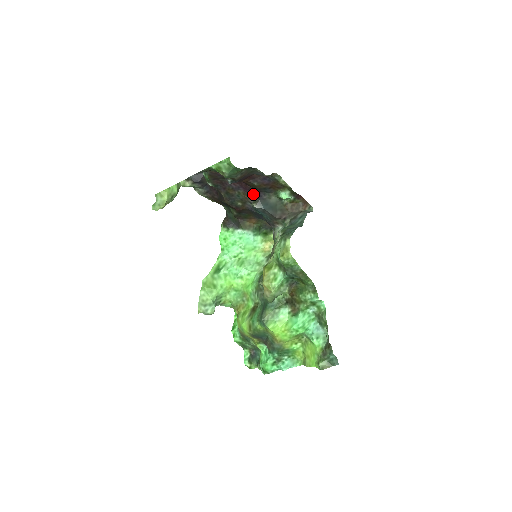
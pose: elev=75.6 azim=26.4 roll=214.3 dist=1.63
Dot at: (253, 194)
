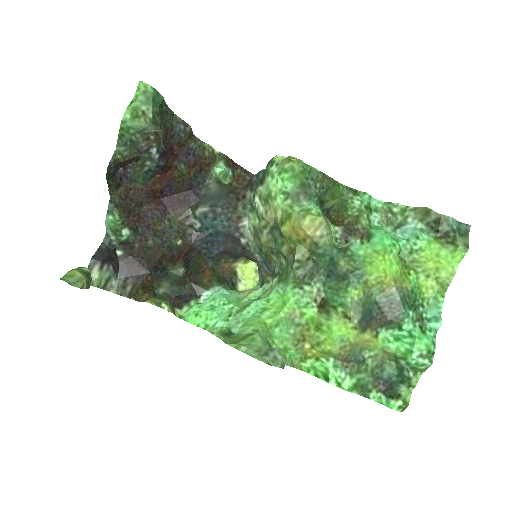
Dot at: (187, 204)
